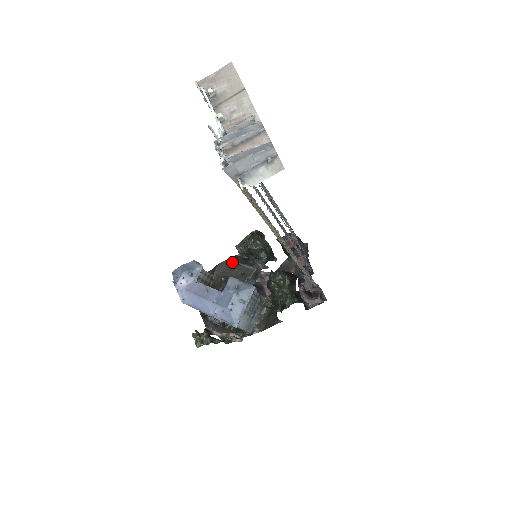
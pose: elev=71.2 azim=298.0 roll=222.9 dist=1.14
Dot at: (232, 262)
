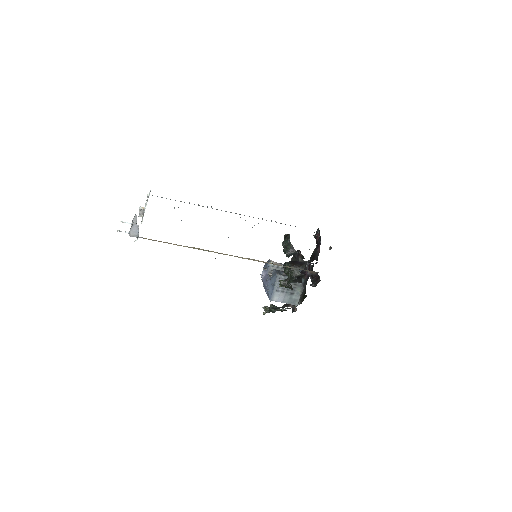
Dot at: (294, 256)
